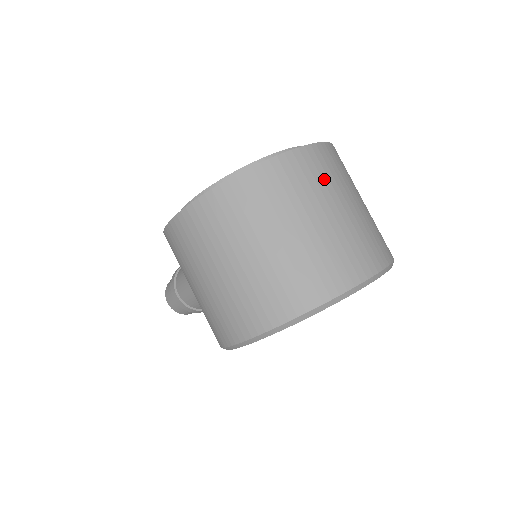
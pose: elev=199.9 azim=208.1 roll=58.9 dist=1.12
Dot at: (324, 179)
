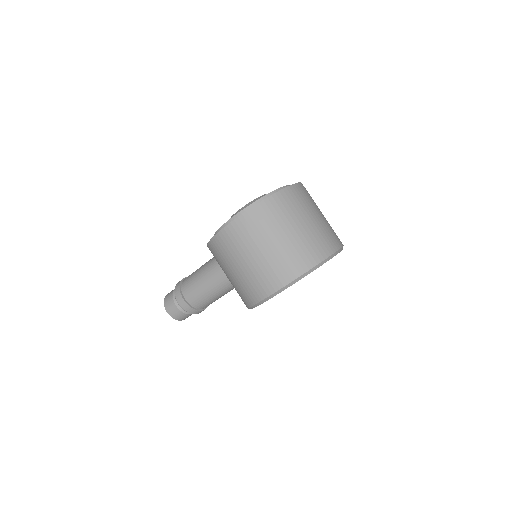
Dot at: (310, 200)
